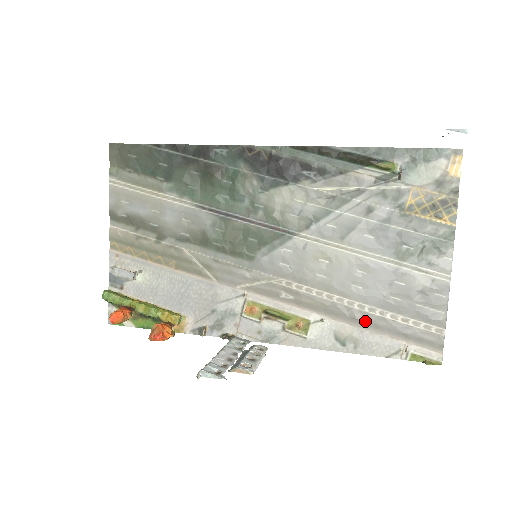
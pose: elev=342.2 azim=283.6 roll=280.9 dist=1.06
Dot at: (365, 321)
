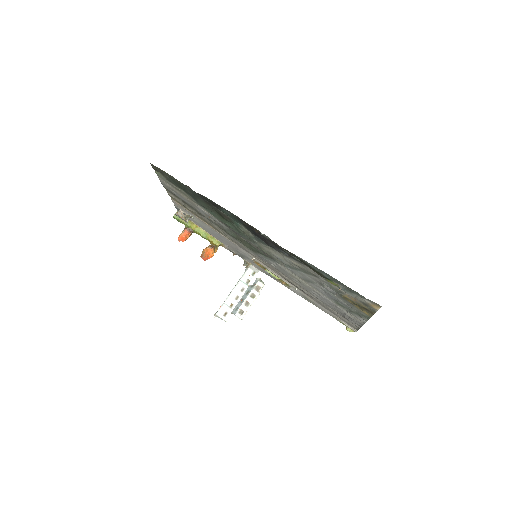
Dot at: (318, 302)
